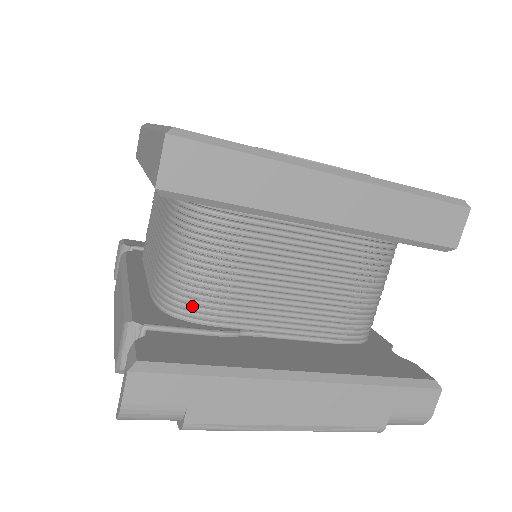
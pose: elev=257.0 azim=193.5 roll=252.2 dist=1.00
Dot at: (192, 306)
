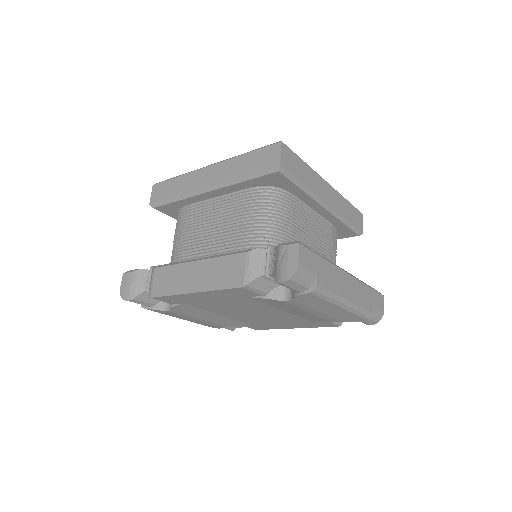
Dot at: occluded
